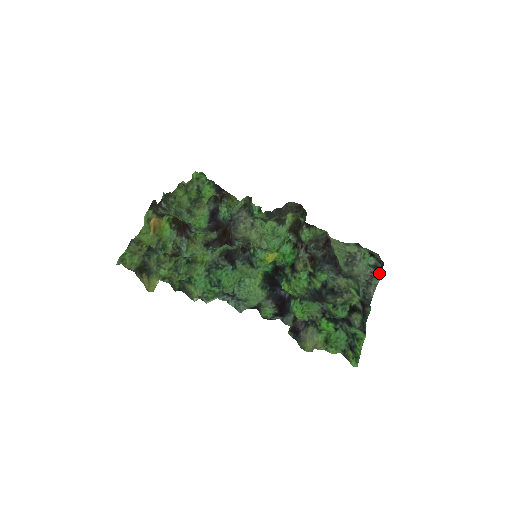
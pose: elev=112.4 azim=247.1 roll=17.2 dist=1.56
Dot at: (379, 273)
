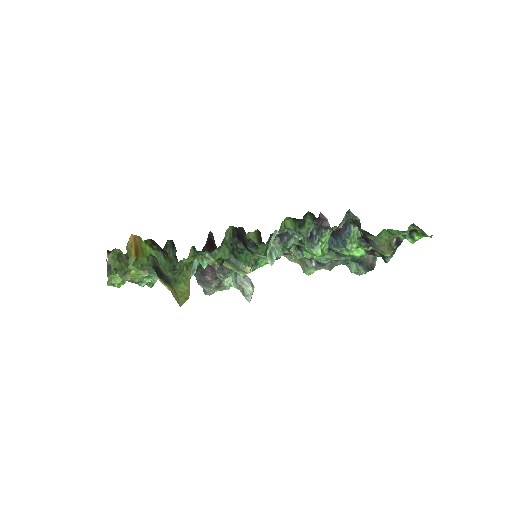
Dot at: occluded
